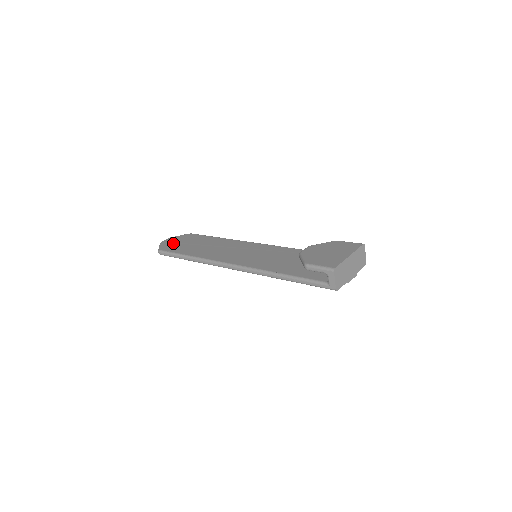
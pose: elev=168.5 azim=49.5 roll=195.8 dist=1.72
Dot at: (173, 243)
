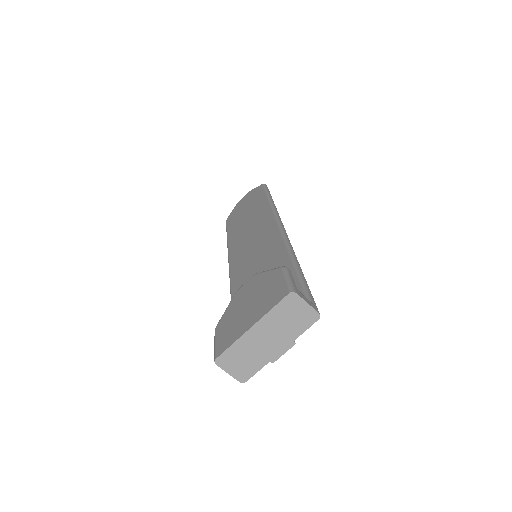
Dot at: (239, 207)
